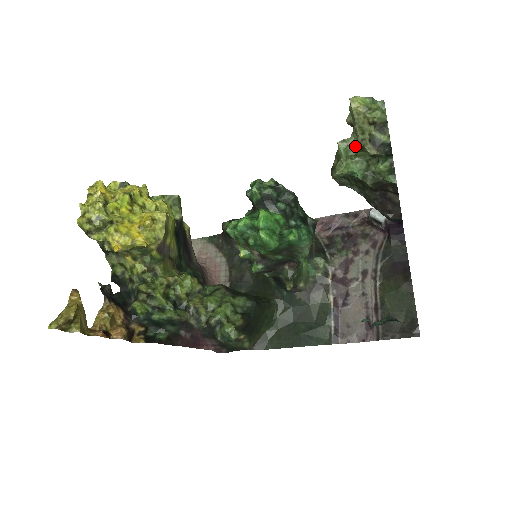
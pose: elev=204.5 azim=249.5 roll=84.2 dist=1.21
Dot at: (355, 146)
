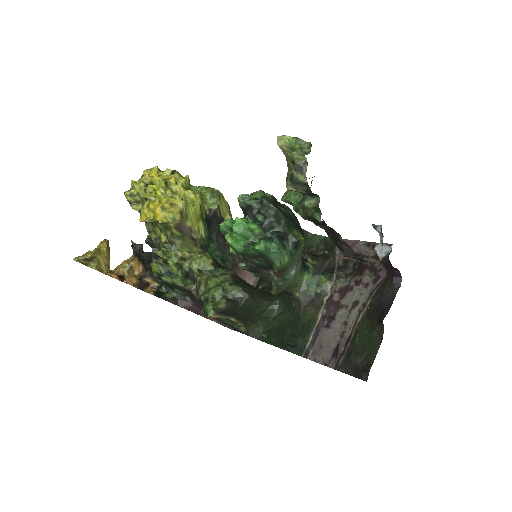
Dot at: occluded
